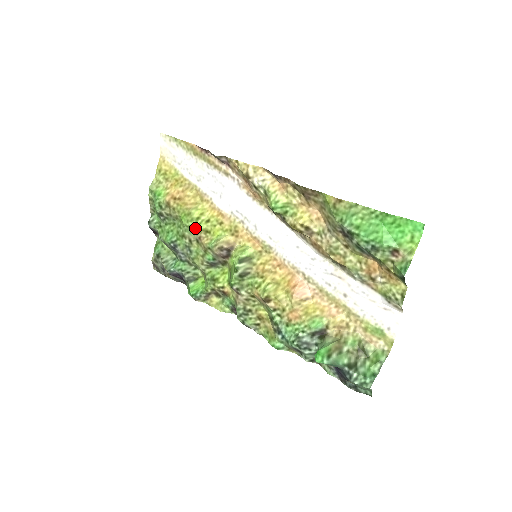
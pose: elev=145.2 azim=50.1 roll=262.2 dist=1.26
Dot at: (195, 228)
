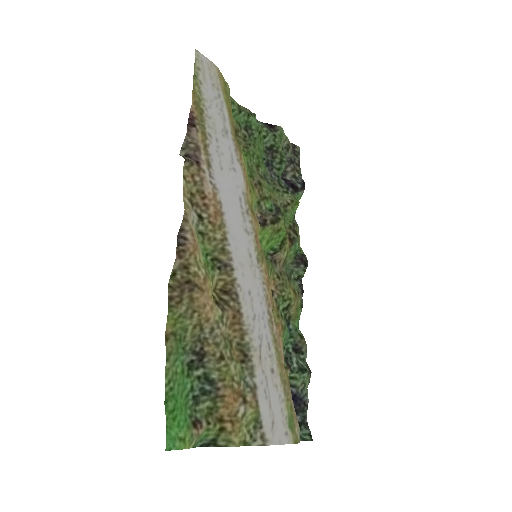
Dot at: (249, 174)
